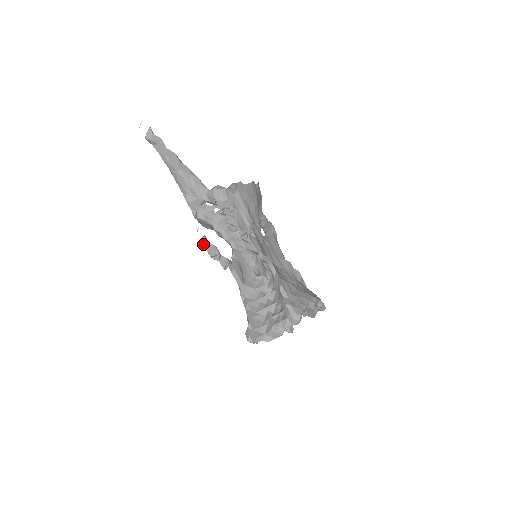
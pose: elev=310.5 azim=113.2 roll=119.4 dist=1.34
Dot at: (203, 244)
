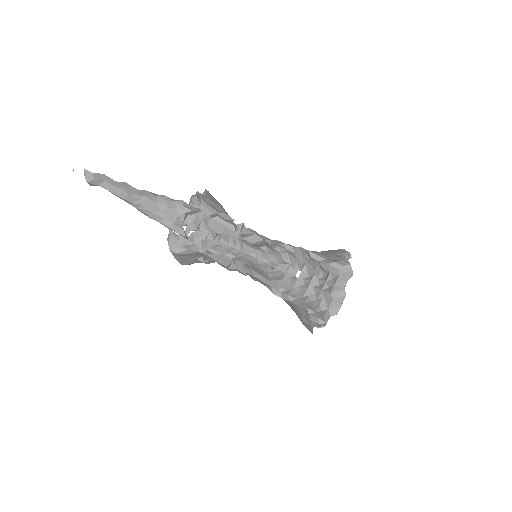
Dot at: (212, 258)
